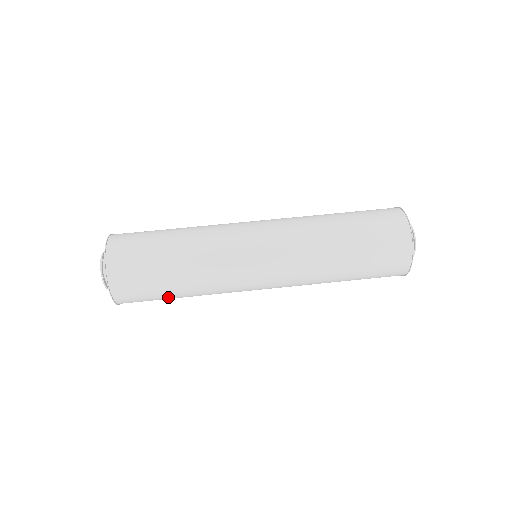
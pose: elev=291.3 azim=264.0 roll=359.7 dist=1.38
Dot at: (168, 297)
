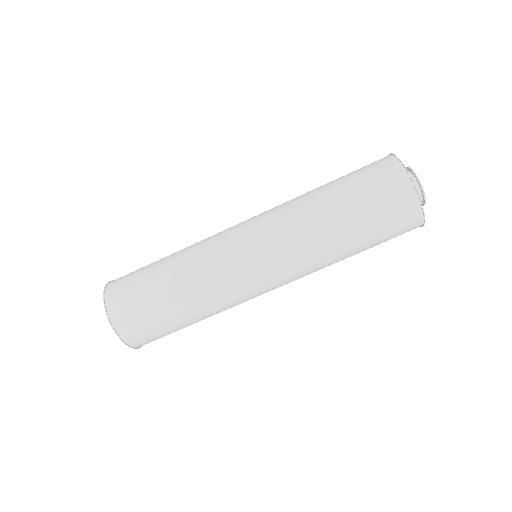
Dot at: occluded
